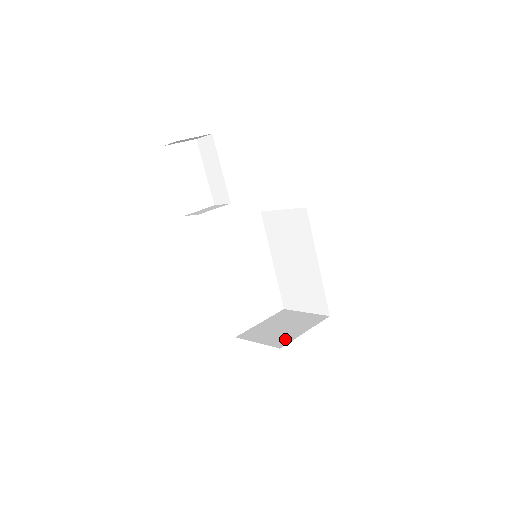
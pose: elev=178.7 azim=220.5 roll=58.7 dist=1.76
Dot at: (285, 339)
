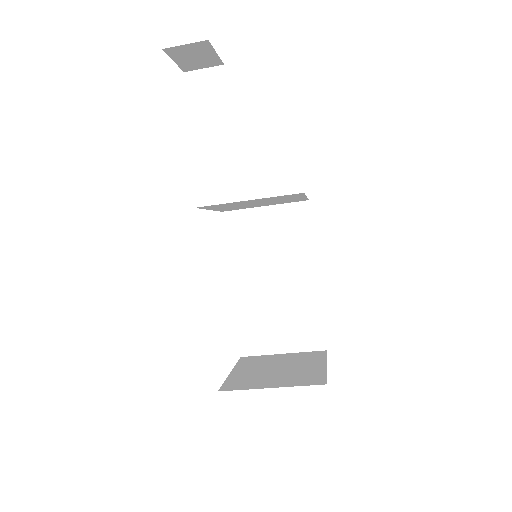
Dot at: (312, 376)
